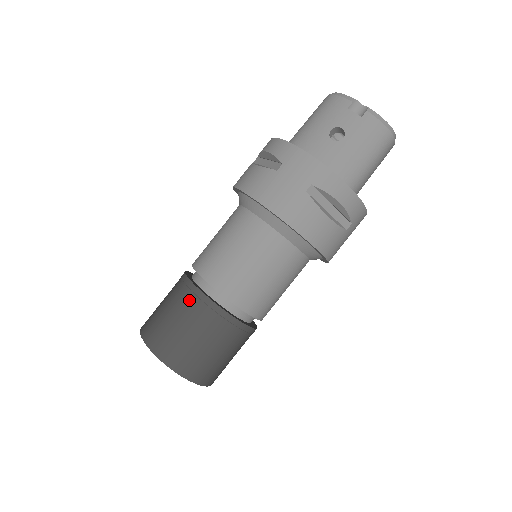
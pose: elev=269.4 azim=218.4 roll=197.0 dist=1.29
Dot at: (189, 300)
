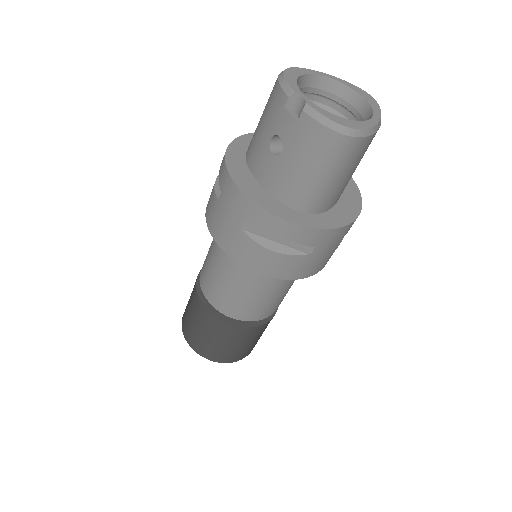
Dot at: (195, 303)
